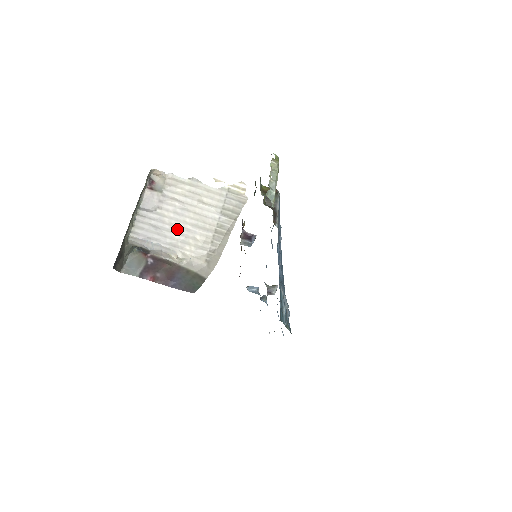
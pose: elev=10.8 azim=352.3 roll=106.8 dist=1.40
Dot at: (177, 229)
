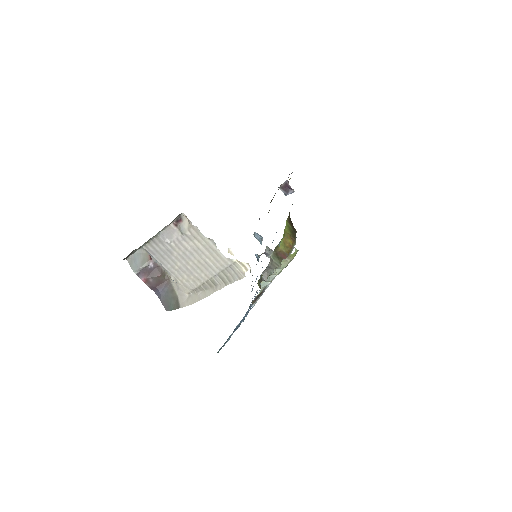
Dot at: (180, 263)
